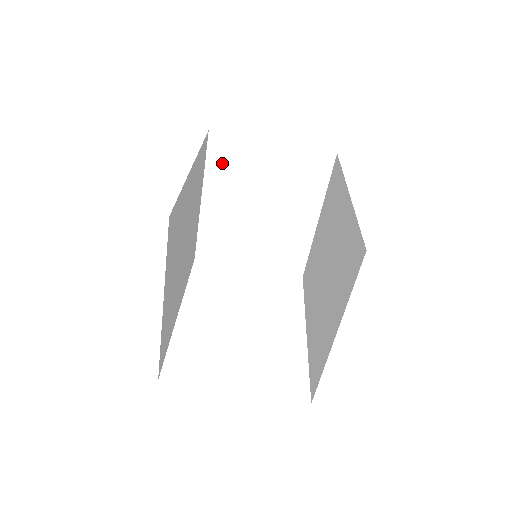
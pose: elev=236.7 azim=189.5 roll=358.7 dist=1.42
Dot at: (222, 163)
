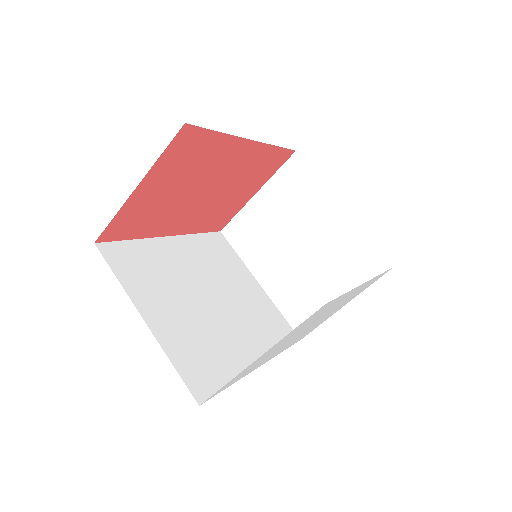
Dot at: (245, 243)
